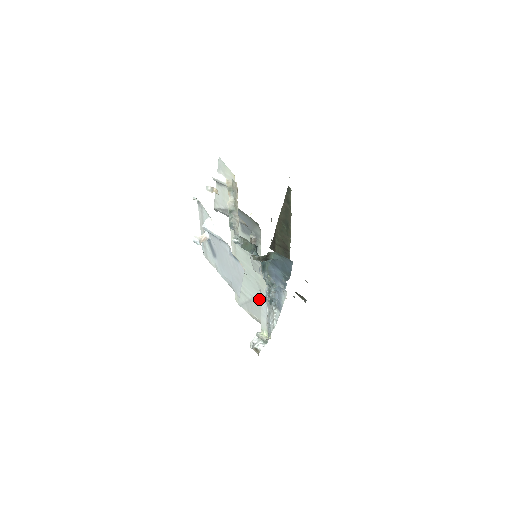
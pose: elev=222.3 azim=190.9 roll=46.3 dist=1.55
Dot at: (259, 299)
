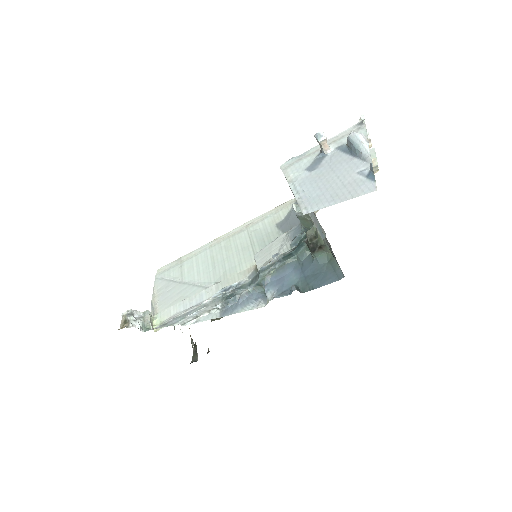
Dot at: (199, 289)
